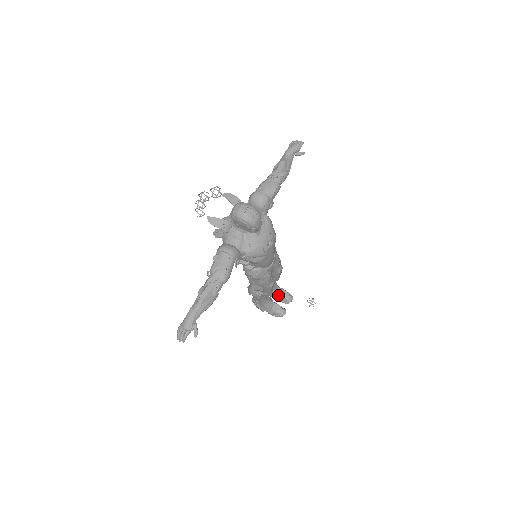
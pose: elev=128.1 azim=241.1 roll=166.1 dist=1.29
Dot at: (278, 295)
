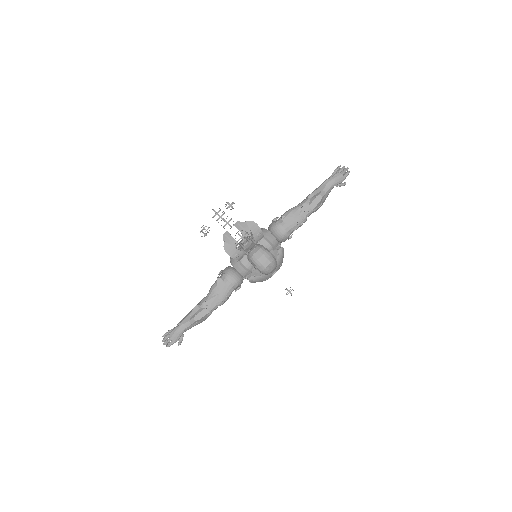
Dot at: occluded
